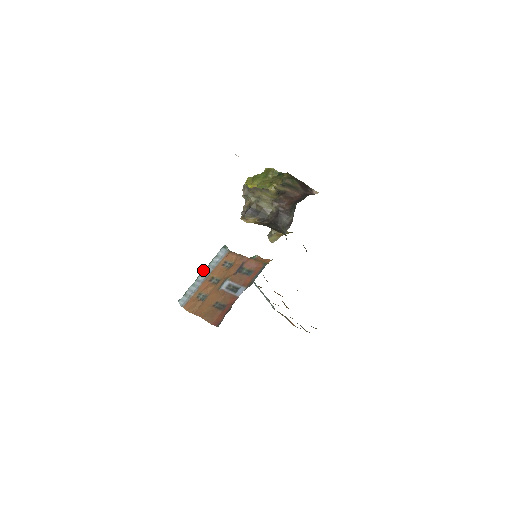
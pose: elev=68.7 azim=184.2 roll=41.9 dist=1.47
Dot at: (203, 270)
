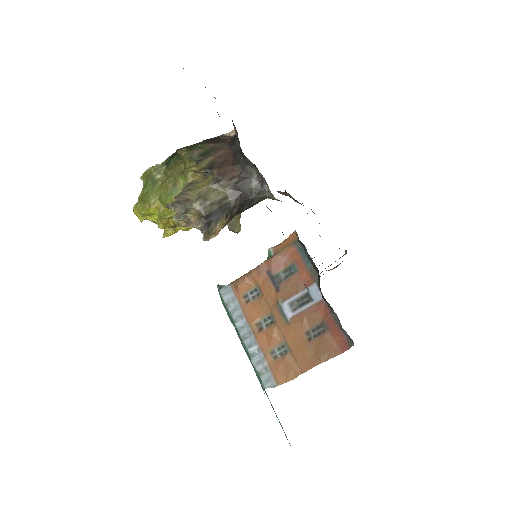
Dot at: occluded
